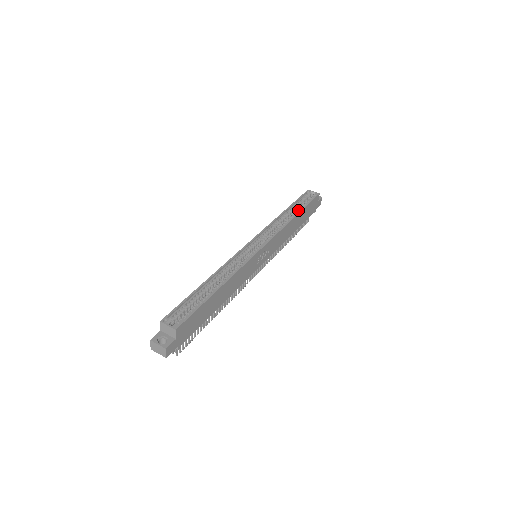
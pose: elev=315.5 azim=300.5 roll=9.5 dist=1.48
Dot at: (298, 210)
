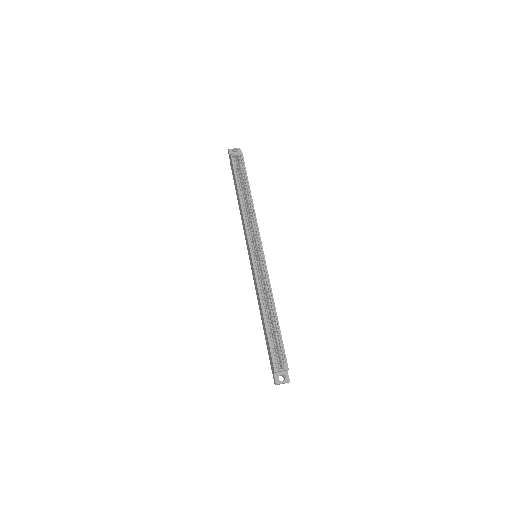
Dot at: (245, 186)
